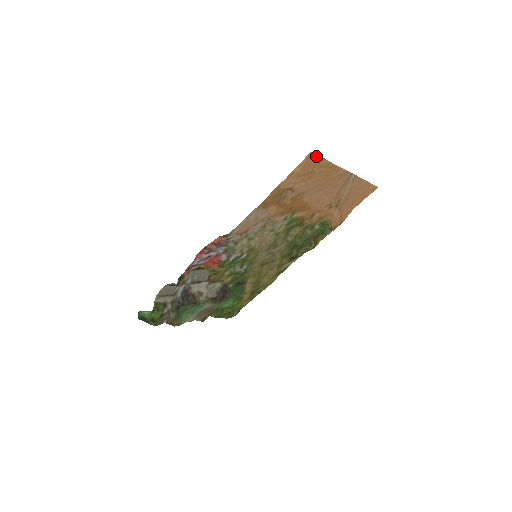
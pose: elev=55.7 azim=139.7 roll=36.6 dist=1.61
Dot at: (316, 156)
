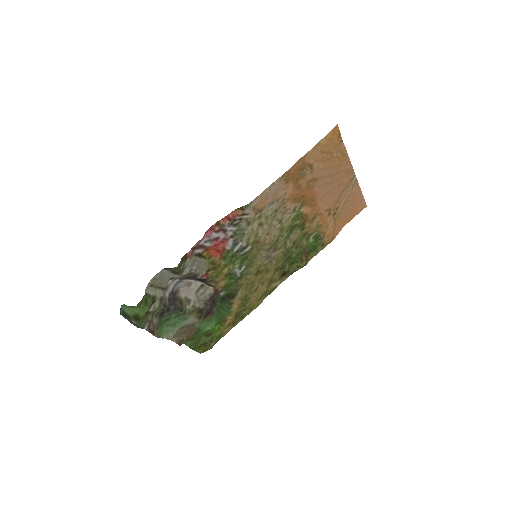
Dot at: (339, 133)
